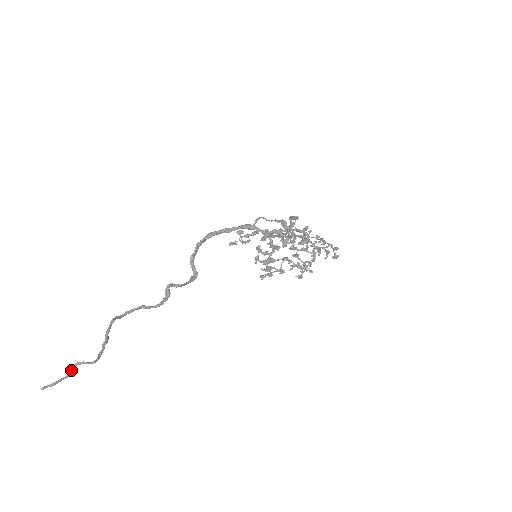
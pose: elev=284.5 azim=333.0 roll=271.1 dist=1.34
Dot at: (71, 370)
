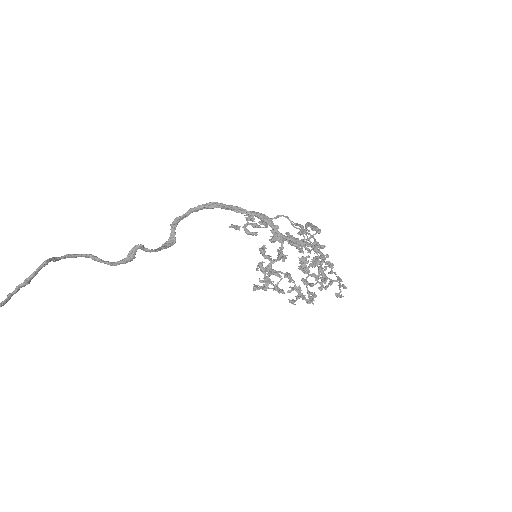
Dot at: out of frame
